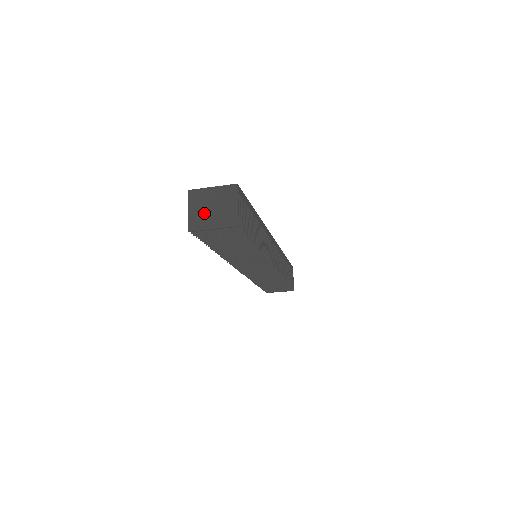
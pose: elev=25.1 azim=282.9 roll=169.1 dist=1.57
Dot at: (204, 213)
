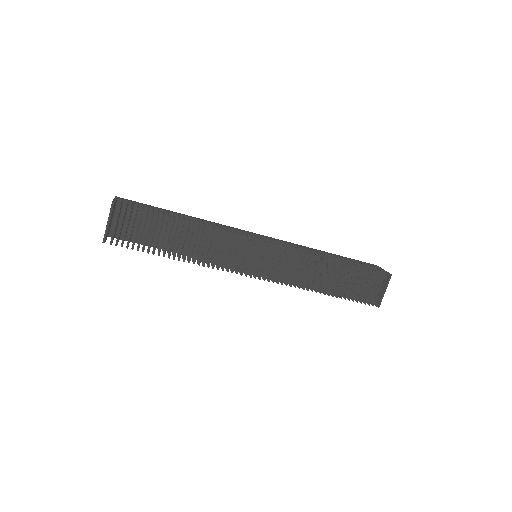
Dot at: occluded
